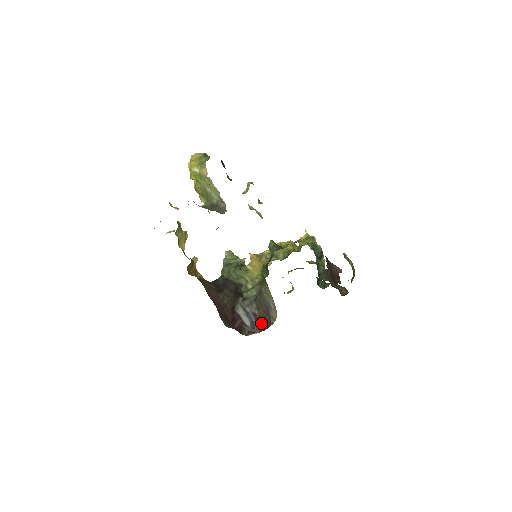
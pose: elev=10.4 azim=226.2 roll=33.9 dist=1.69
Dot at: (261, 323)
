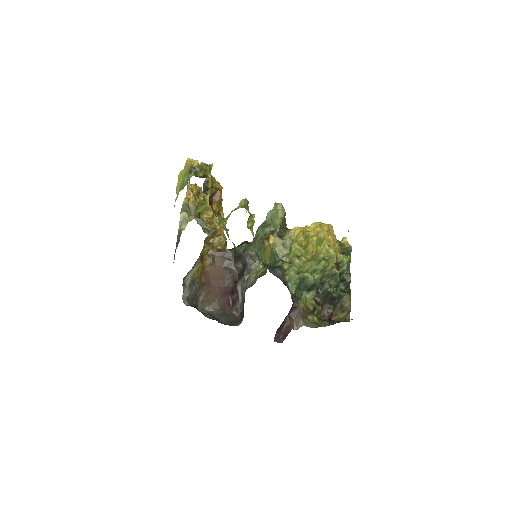
Dot at: (242, 311)
